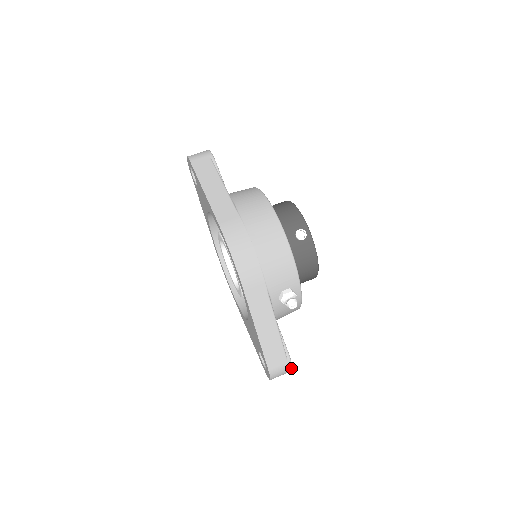
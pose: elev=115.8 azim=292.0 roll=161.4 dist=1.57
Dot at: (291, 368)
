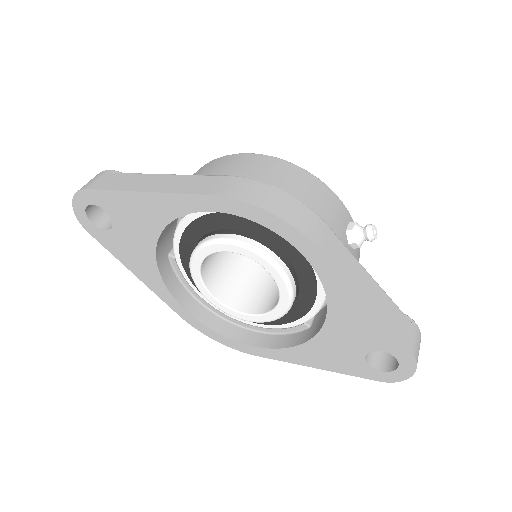
Dot at: (420, 335)
